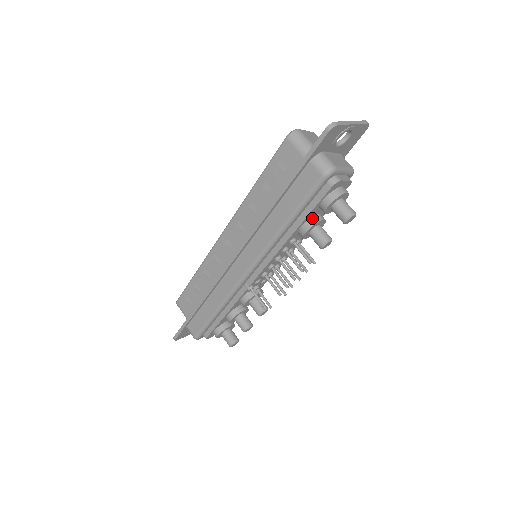
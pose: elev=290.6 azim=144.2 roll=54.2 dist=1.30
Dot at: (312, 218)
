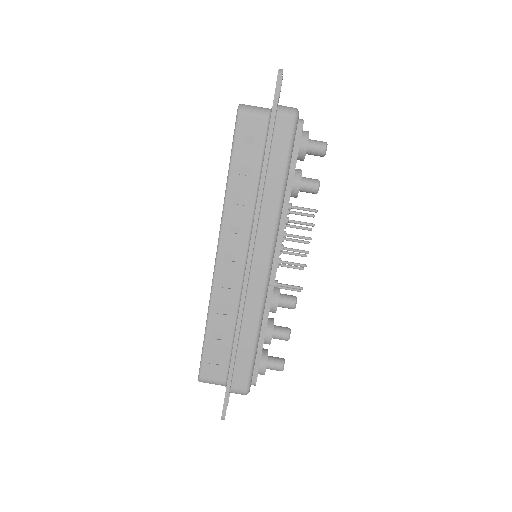
Dot at: (295, 171)
